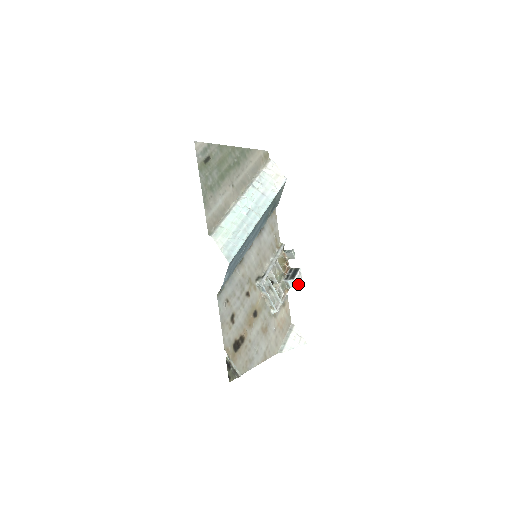
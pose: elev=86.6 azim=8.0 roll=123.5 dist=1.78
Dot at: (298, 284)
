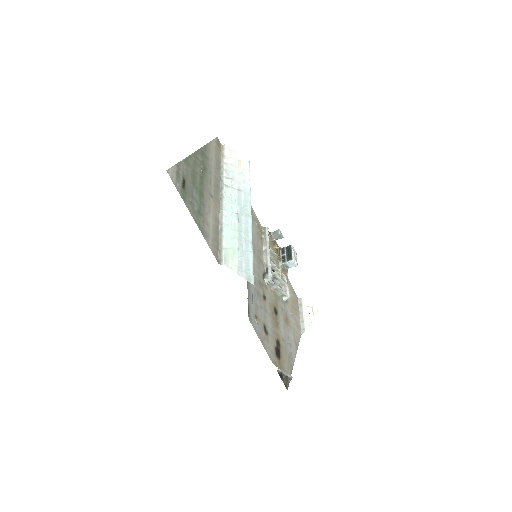
Dot at: (296, 262)
